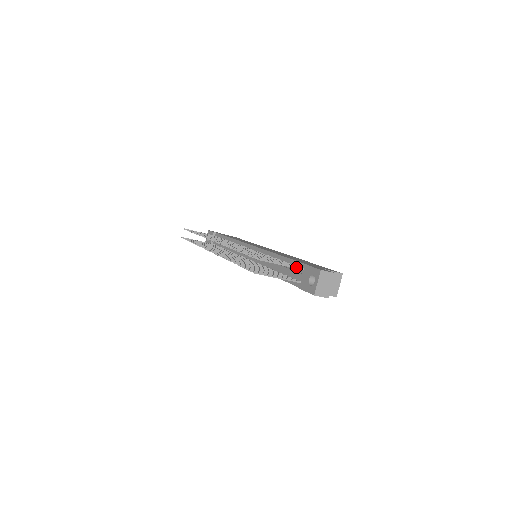
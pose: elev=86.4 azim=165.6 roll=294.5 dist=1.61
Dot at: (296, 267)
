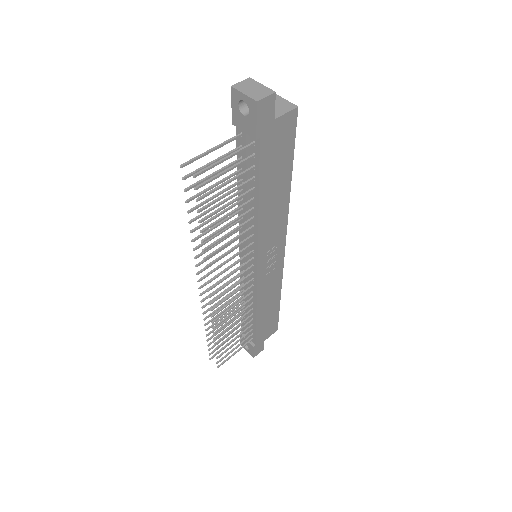
Dot at: (231, 139)
